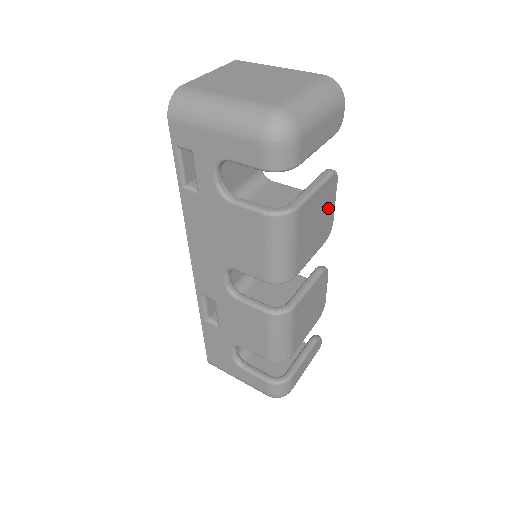
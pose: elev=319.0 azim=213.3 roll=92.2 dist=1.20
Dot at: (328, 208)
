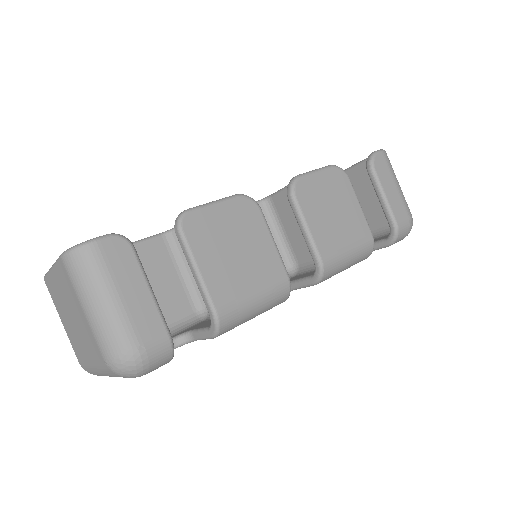
Dot at: (221, 223)
